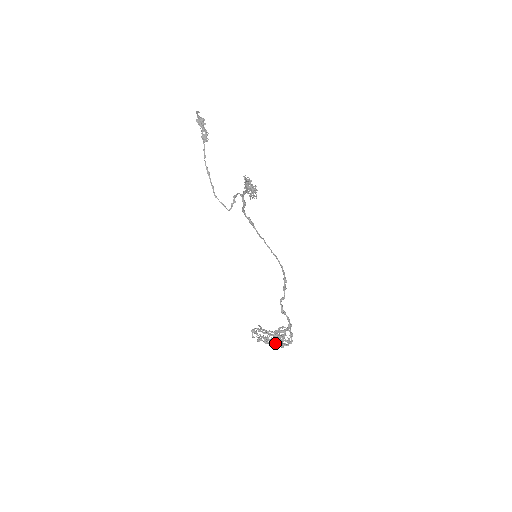
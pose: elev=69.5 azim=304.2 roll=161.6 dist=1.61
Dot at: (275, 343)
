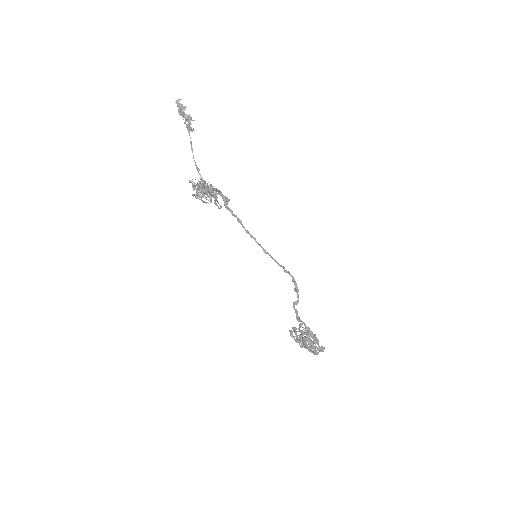
Dot at: occluded
